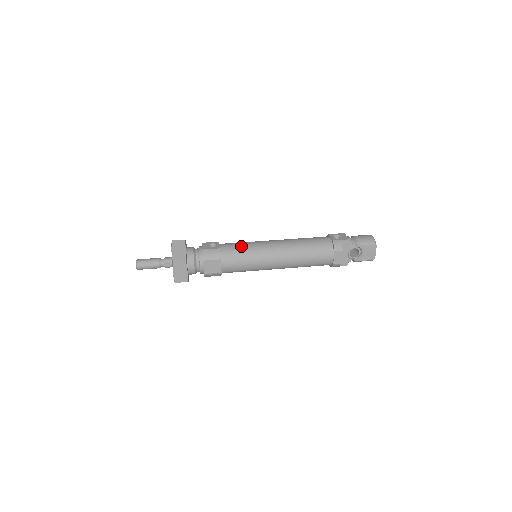
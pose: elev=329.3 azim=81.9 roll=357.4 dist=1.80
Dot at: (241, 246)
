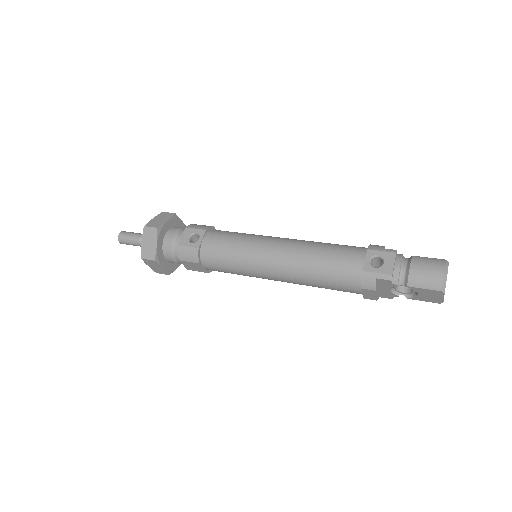
Dot at: (227, 248)
